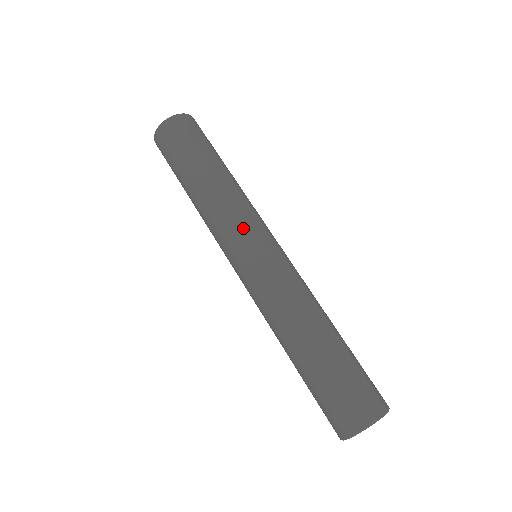
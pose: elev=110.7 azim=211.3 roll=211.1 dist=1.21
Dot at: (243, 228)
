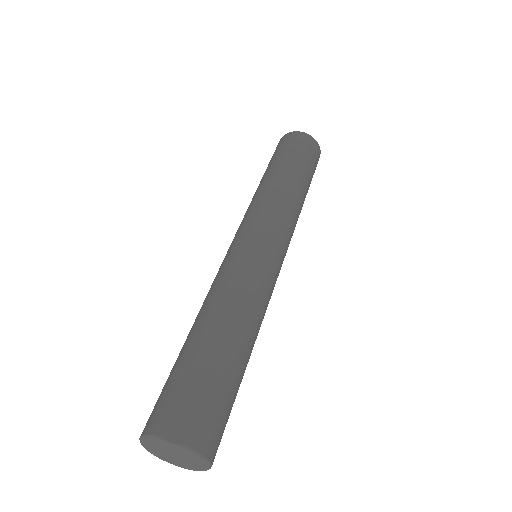
Dot at: (250, 219)
